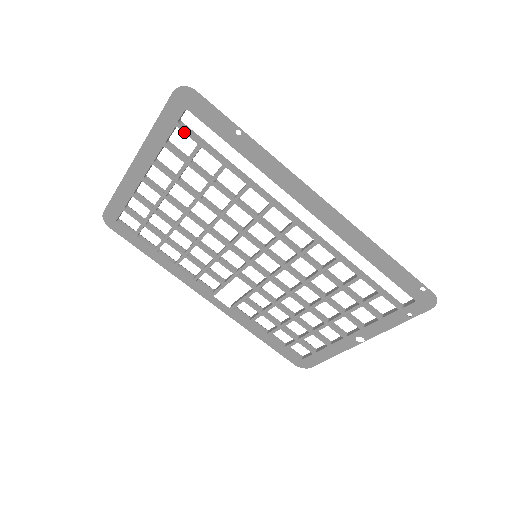
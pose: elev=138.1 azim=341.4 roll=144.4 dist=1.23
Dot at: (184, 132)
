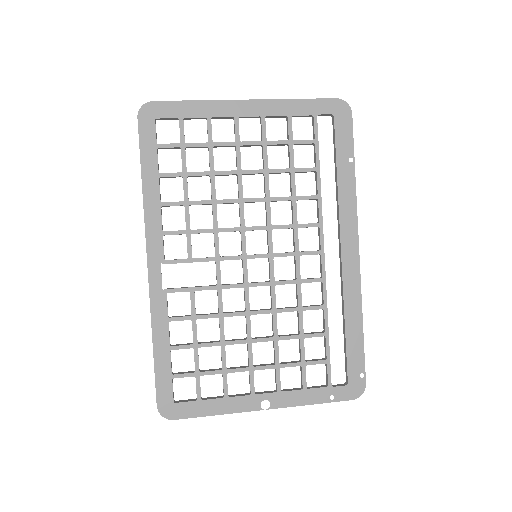
Dot at: (314, 124)
